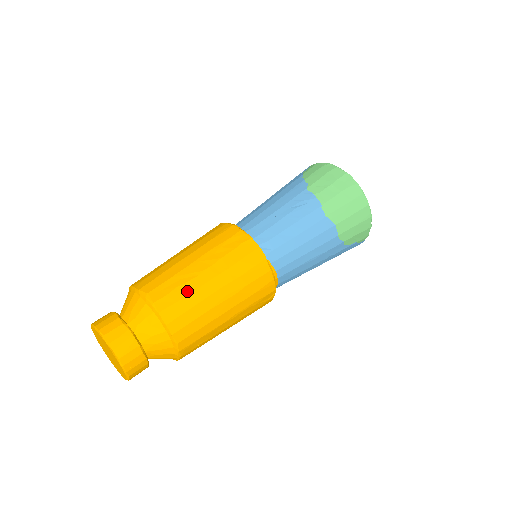
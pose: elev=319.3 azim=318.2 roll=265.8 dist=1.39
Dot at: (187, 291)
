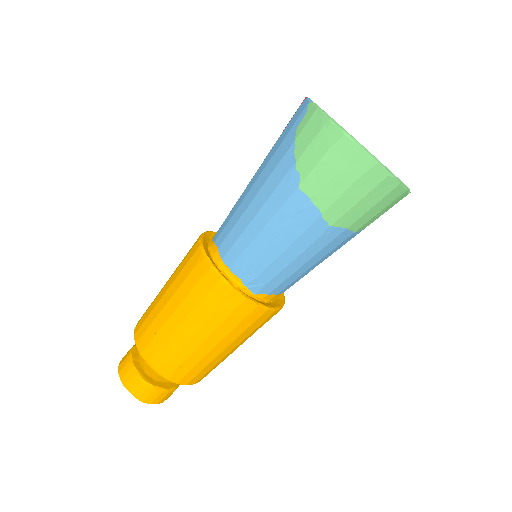
Dot at: (183, 356)
